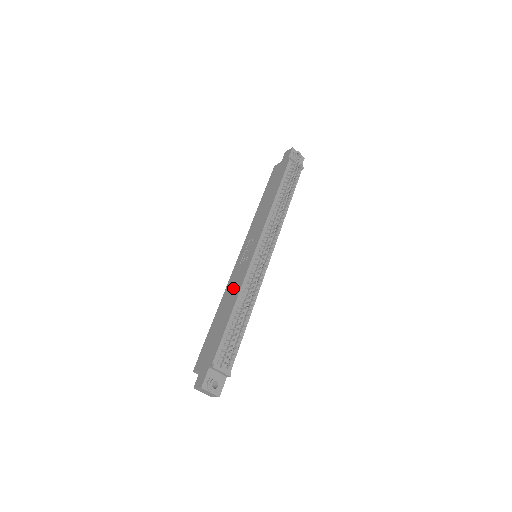
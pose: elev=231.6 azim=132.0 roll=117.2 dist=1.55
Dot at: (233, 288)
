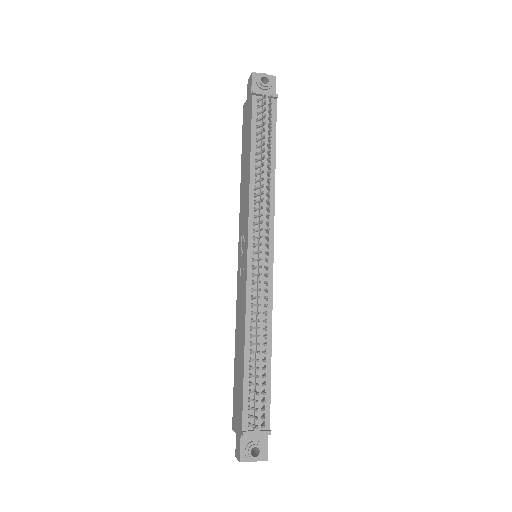
Dot at: (240, 314)
